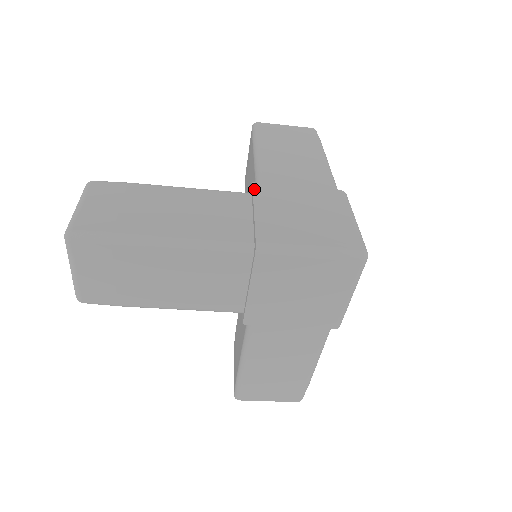
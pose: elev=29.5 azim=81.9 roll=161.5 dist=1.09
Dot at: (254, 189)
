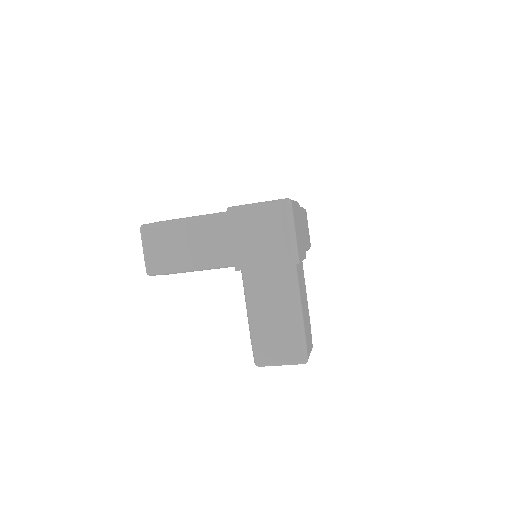
Dot at: occluded
